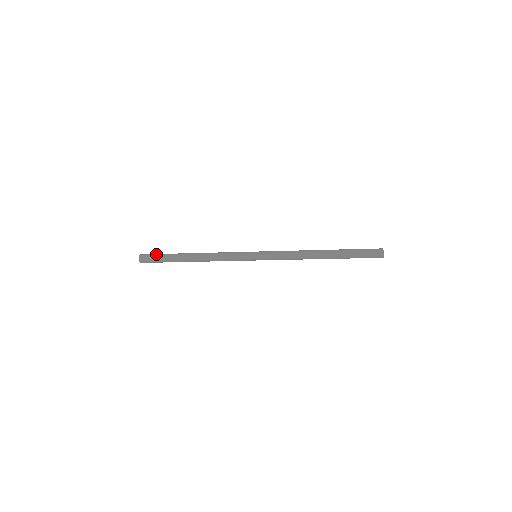
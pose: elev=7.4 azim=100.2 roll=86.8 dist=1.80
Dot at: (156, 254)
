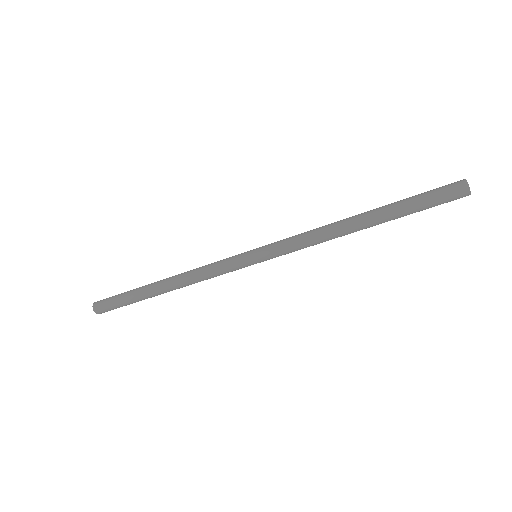
Dot at: occluded
